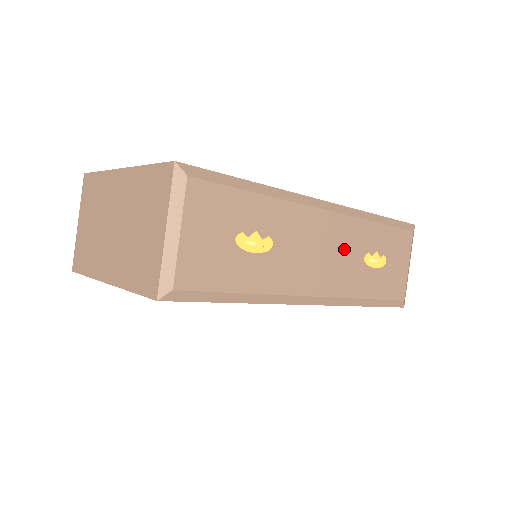
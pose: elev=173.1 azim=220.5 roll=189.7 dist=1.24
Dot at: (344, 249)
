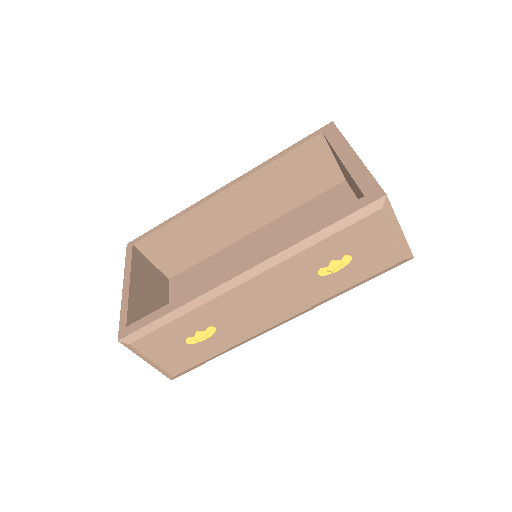
Dot at: (287, 285)
